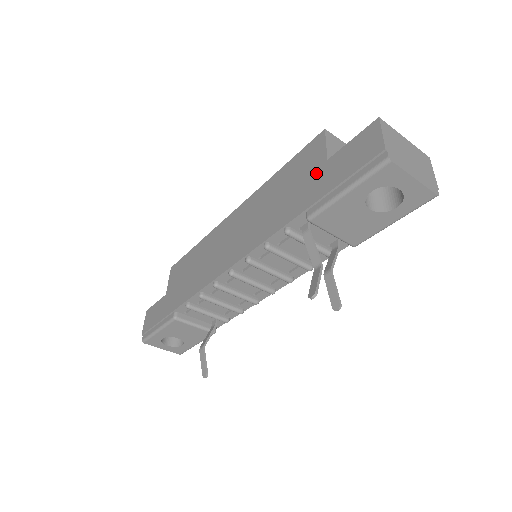
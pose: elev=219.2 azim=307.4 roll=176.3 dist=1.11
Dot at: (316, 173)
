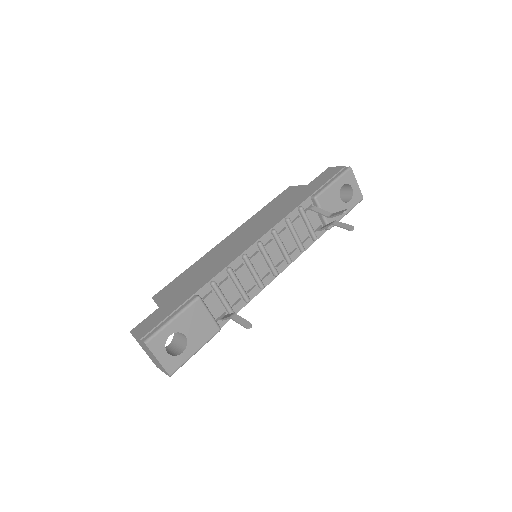
Dot at: (303, 190)
